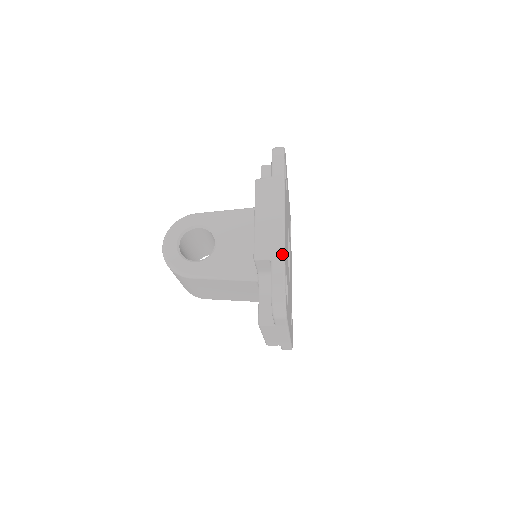
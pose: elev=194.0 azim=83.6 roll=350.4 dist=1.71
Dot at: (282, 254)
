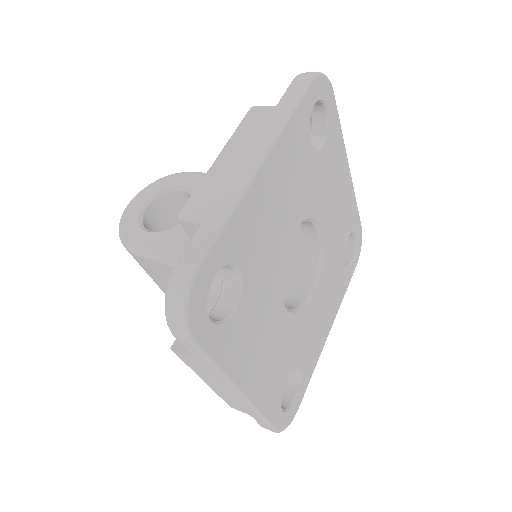
Dot at: (222, 217)
